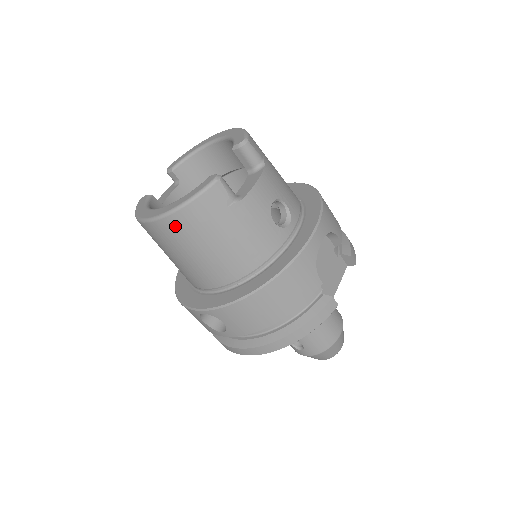
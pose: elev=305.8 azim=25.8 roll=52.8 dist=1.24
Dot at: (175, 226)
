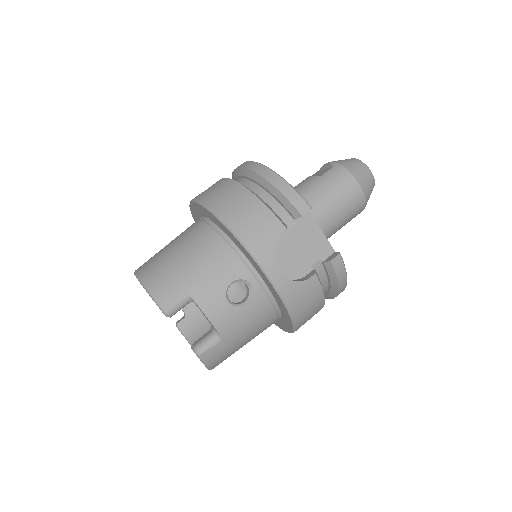
Dot at: occluded
